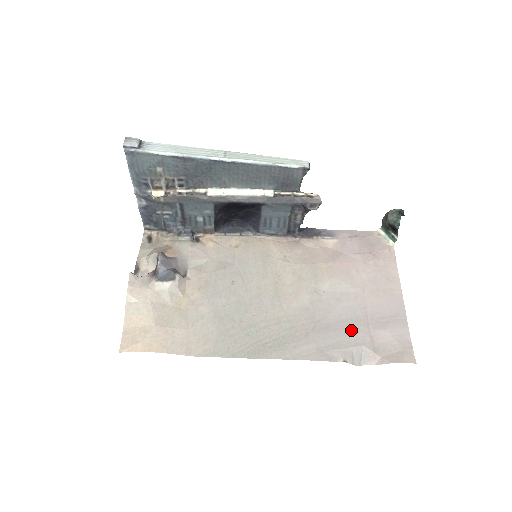
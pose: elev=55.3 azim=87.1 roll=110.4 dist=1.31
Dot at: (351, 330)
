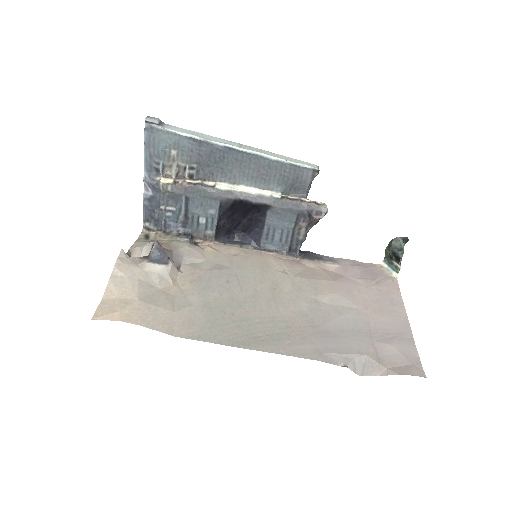
Dot at: (353, 339)
